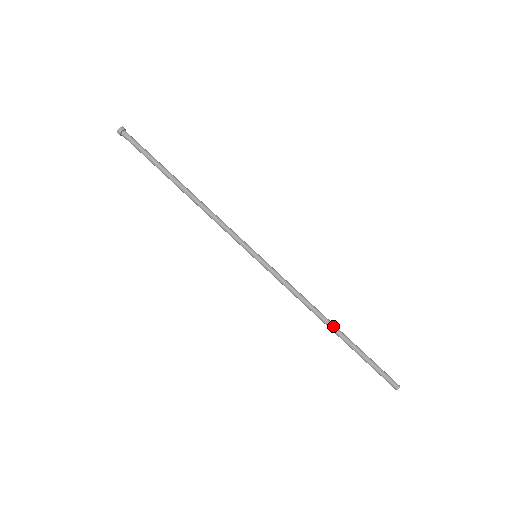
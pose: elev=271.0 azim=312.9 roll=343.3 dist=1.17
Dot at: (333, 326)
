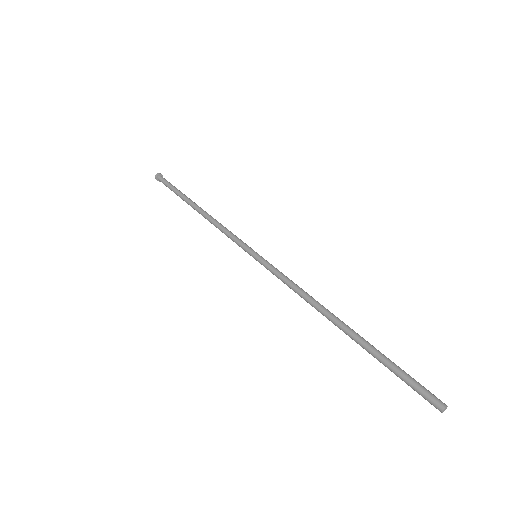
Dot at: (342, 321)
